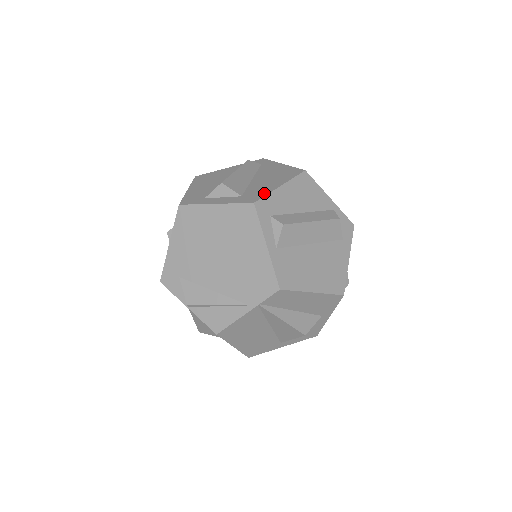
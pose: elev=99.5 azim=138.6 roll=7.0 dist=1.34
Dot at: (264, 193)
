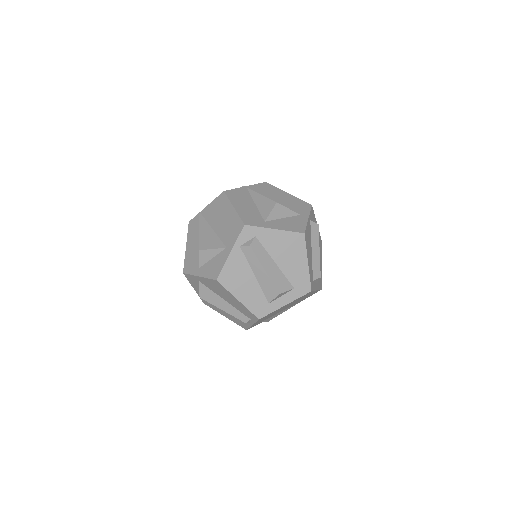
Dot at: (307, 278)
